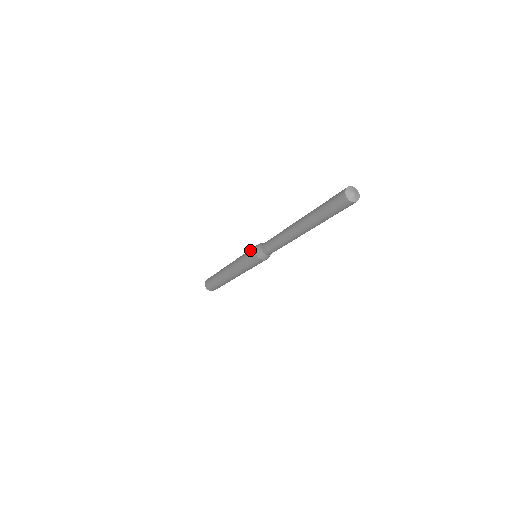
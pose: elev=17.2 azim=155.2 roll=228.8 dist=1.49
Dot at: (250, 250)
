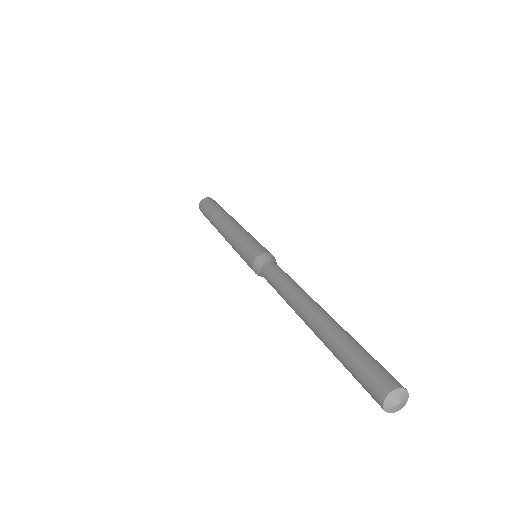
Dot at: (245, 258)
